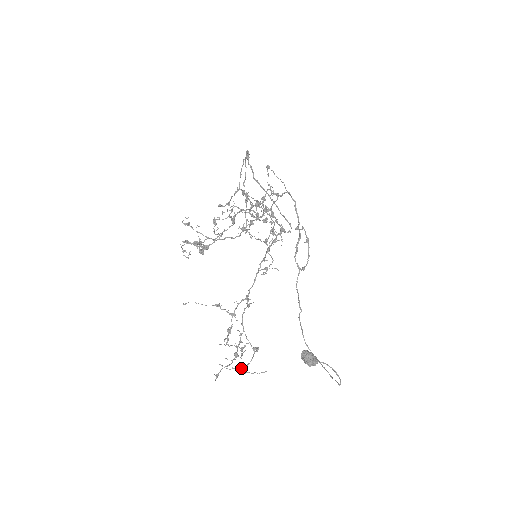
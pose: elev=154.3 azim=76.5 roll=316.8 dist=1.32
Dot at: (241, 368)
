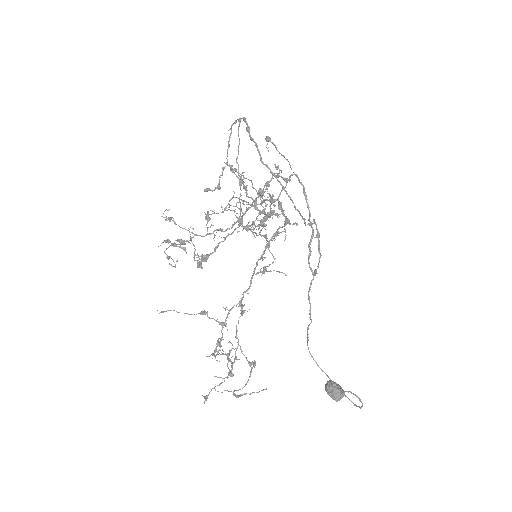
Dot at: (238, 390)
